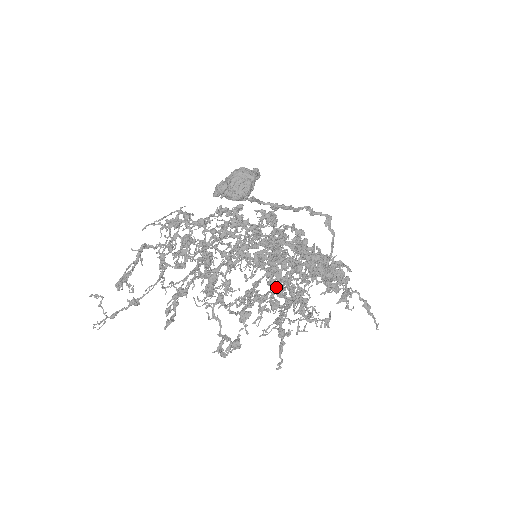
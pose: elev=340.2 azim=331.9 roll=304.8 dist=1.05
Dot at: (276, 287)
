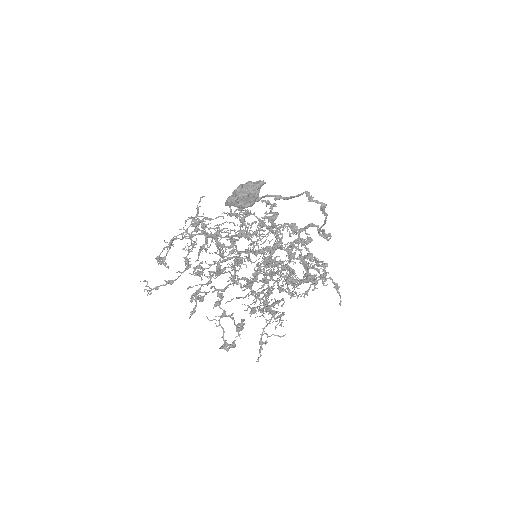
Dot at: occluded
